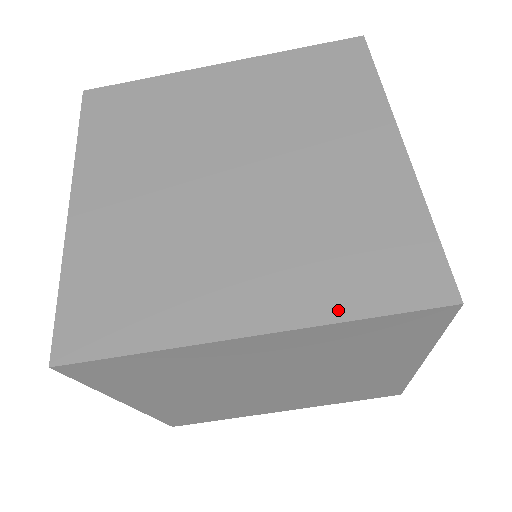
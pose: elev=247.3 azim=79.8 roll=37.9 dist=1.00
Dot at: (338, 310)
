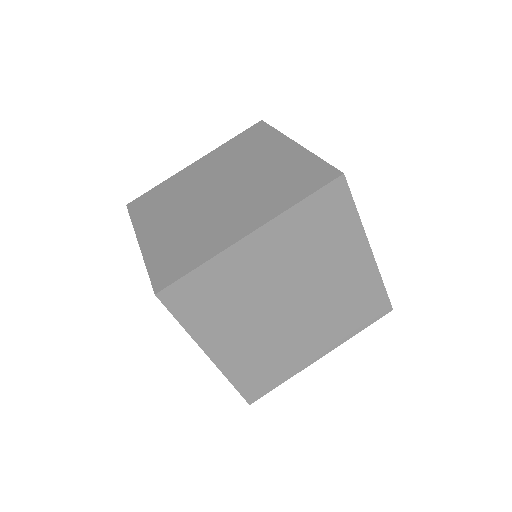
Dot at: (288, 204)
